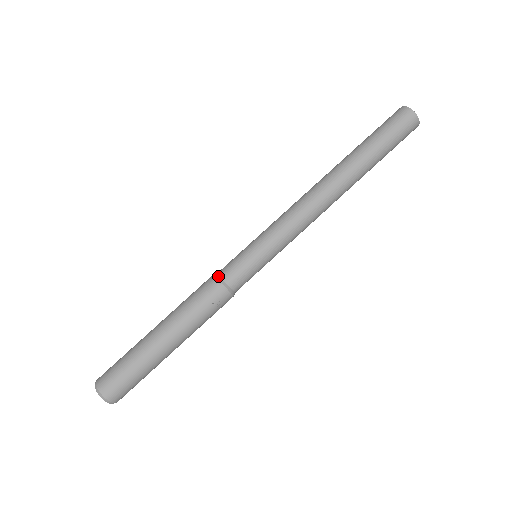
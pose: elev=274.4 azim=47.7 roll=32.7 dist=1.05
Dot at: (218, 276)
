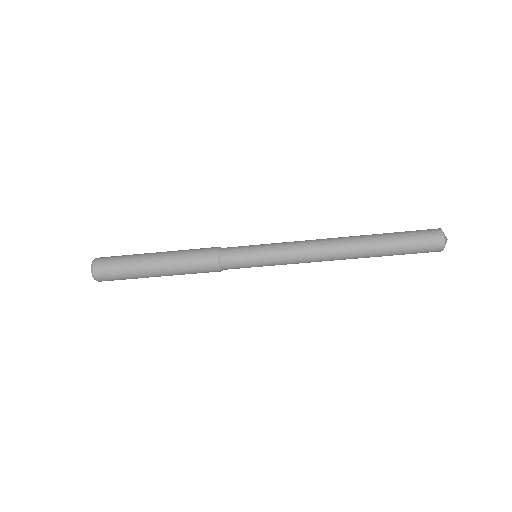
Dot at: (221, 267)
